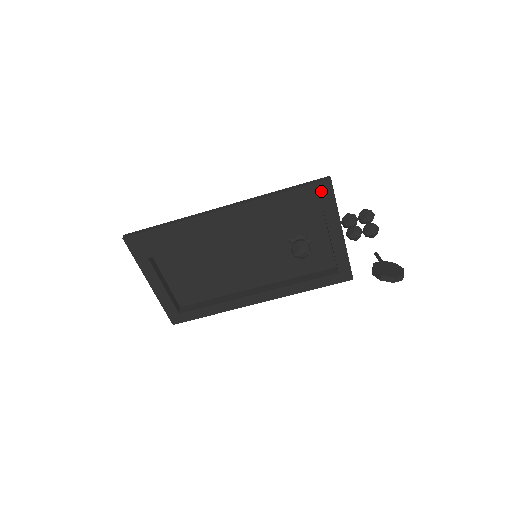
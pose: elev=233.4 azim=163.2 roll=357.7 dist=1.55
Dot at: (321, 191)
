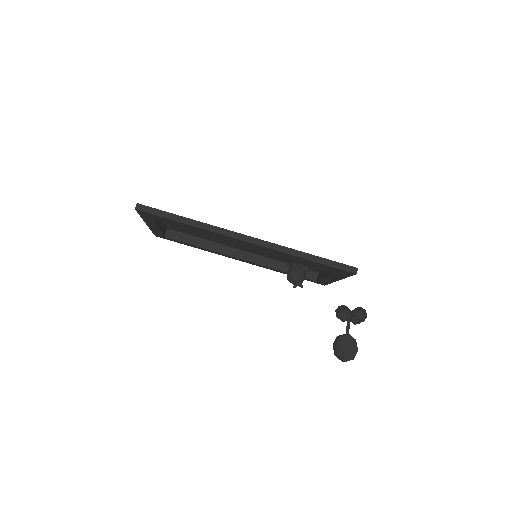
Dot at: (342, 272)
